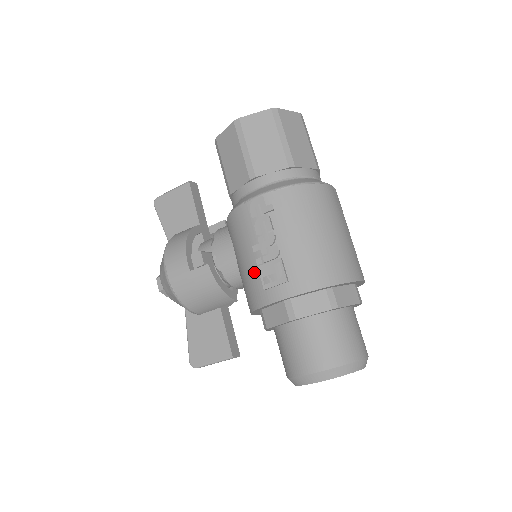
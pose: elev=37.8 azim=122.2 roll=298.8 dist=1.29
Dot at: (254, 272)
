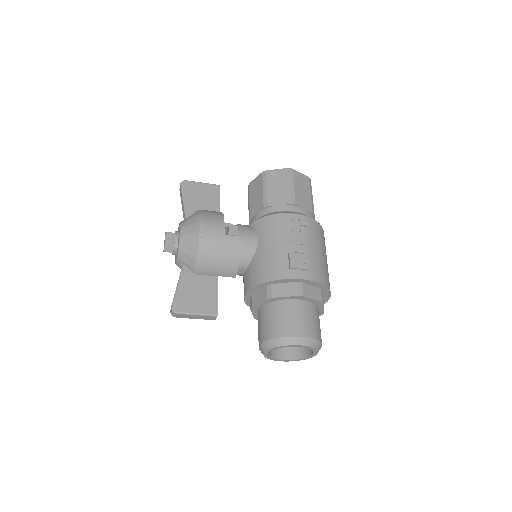
Dot at: (282, 256)
